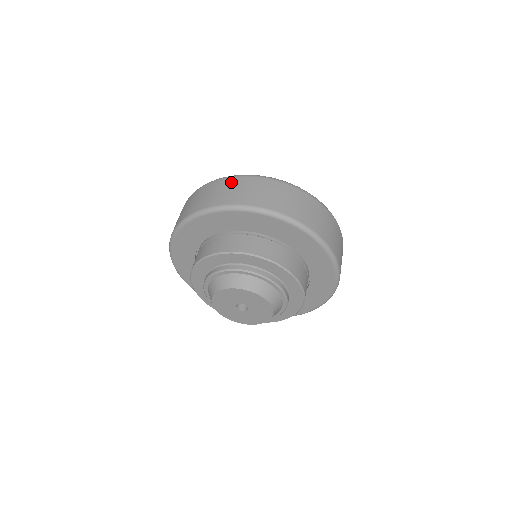
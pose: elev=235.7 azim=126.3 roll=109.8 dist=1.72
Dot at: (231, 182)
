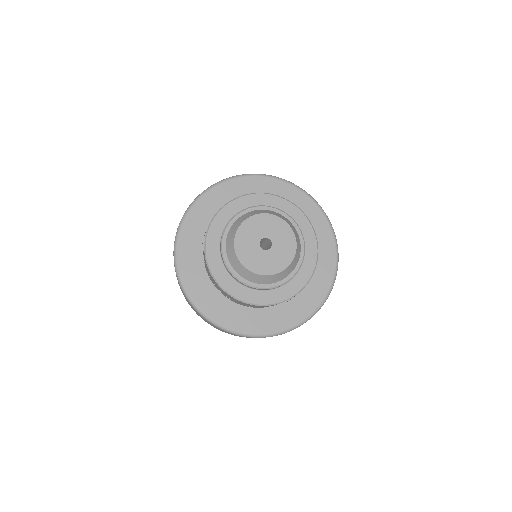
Dot at: occluded
